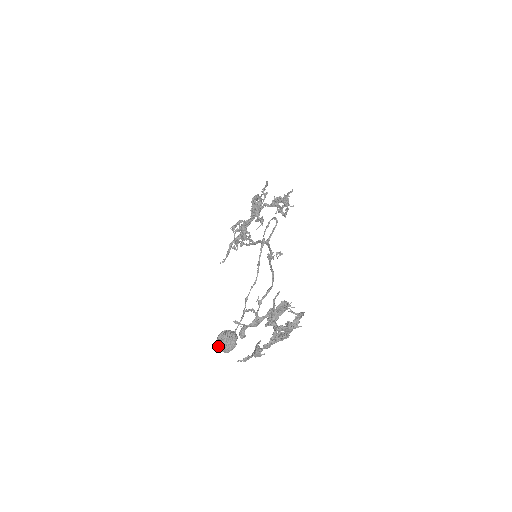
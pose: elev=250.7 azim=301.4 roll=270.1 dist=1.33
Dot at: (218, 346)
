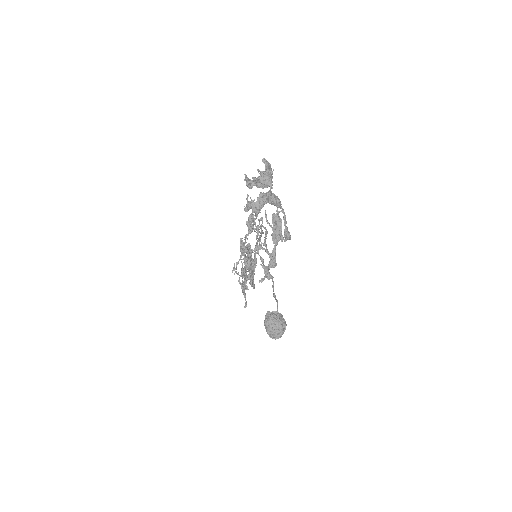
Dot at: (268, 328)
